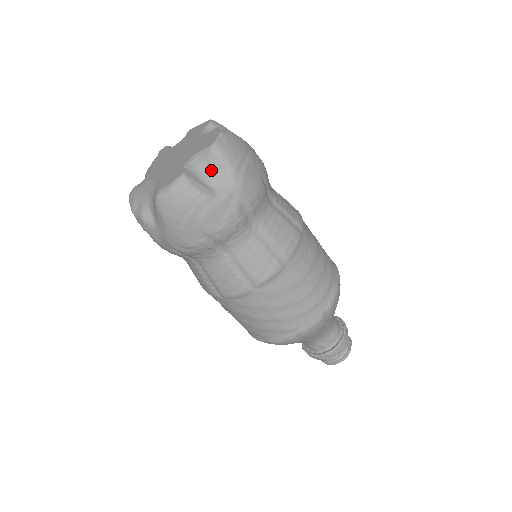
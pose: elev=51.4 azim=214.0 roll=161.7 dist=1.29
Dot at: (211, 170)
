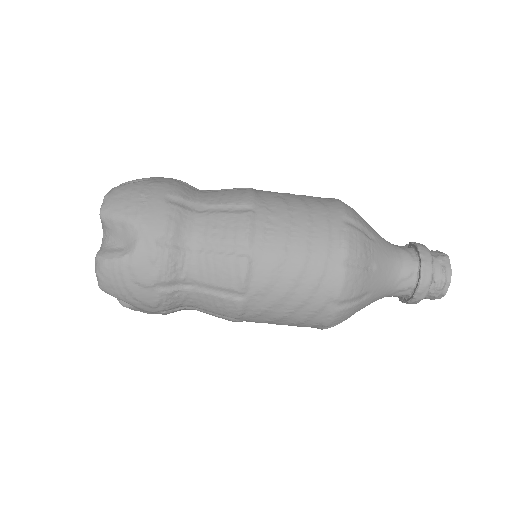
Dot at: (115, 233)
